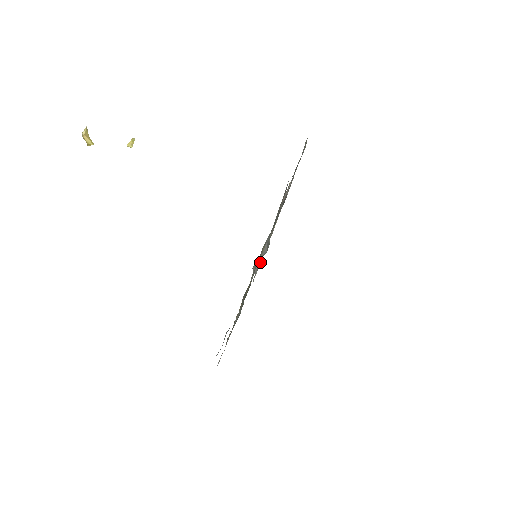
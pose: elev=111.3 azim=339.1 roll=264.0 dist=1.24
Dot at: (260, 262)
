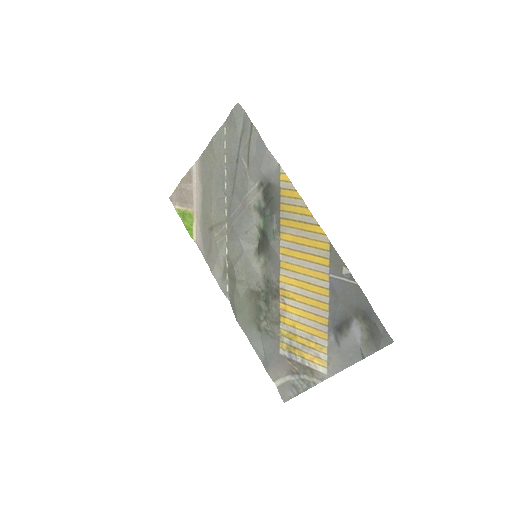
Dot at: (220, 273)
